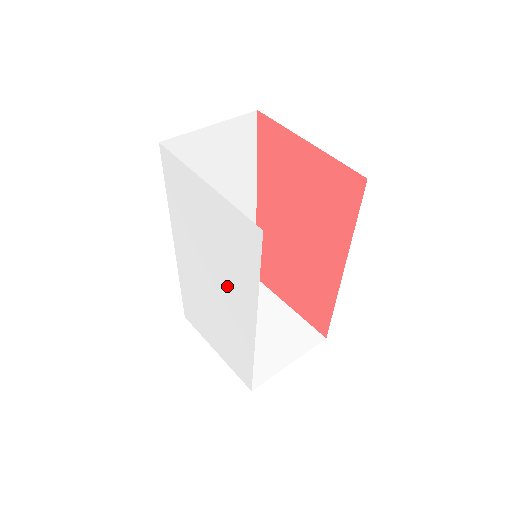
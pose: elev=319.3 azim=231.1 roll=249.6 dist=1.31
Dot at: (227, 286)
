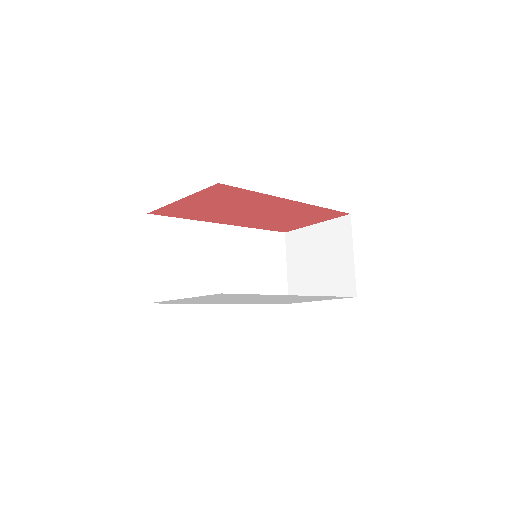
Dot at: (264, 298)
